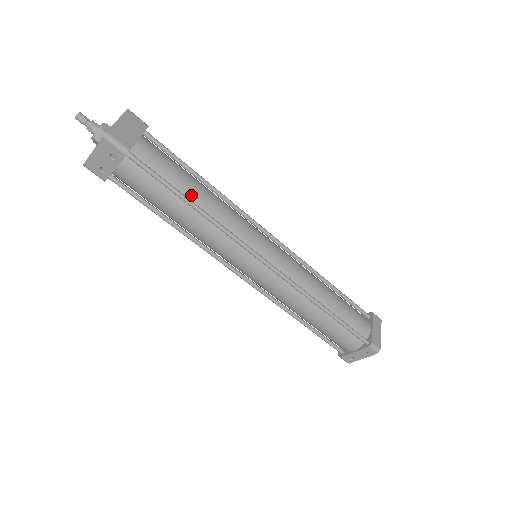
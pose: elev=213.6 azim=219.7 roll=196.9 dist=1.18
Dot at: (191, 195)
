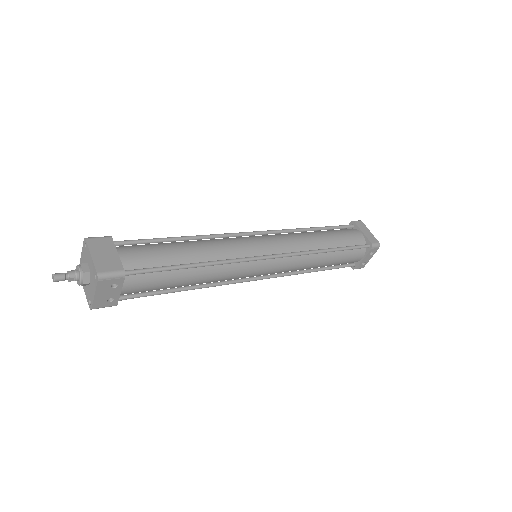
Dot at: (188, 259)
